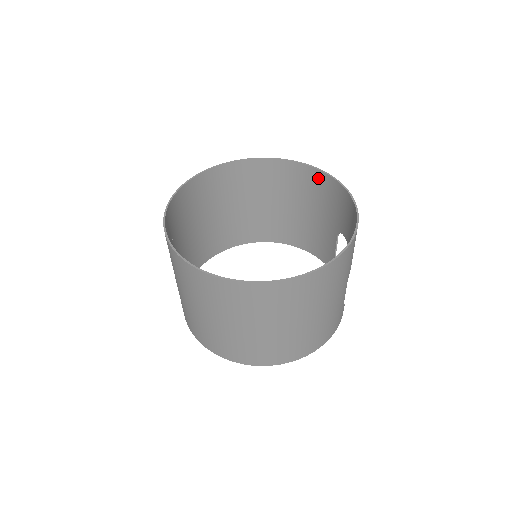
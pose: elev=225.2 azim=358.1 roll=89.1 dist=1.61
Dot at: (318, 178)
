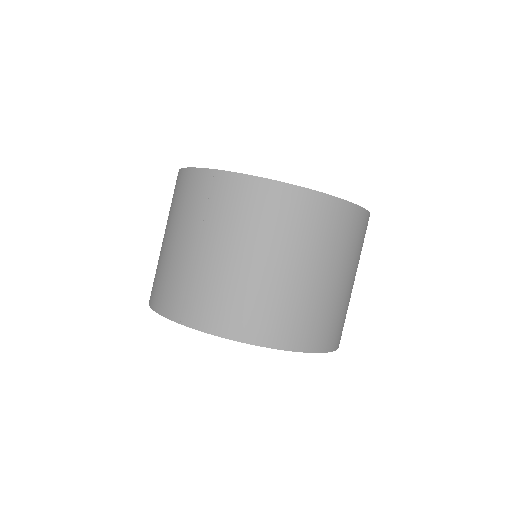
Dot at: occluded
